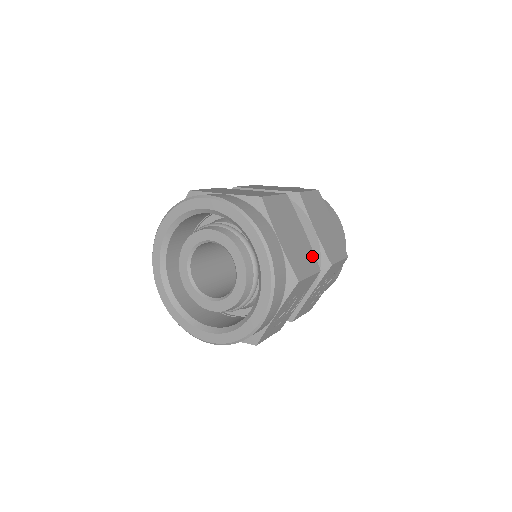
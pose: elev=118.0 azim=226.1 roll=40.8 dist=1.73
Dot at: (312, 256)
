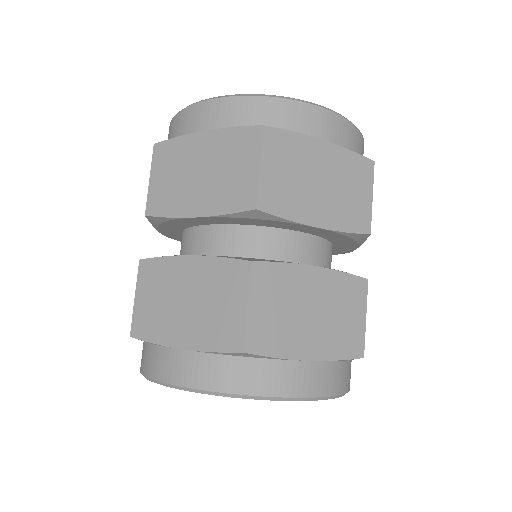
Dot at: (347, 283)
